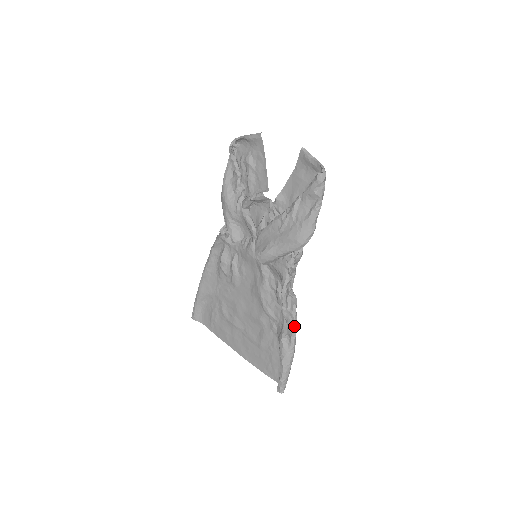
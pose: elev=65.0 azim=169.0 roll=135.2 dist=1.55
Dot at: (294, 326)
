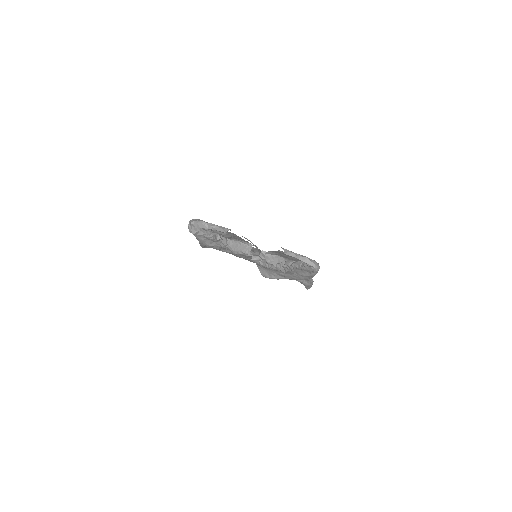
Dot at: (310, 281)
